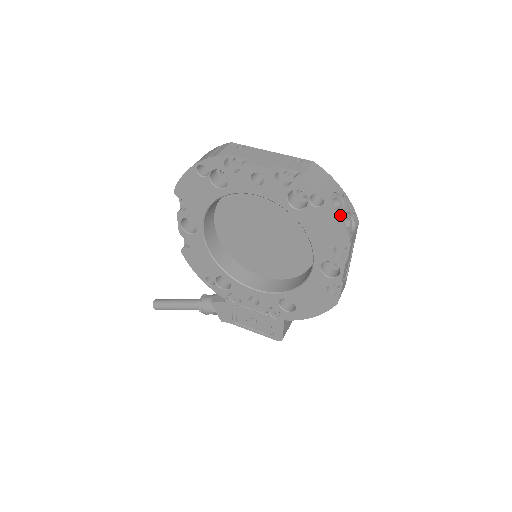
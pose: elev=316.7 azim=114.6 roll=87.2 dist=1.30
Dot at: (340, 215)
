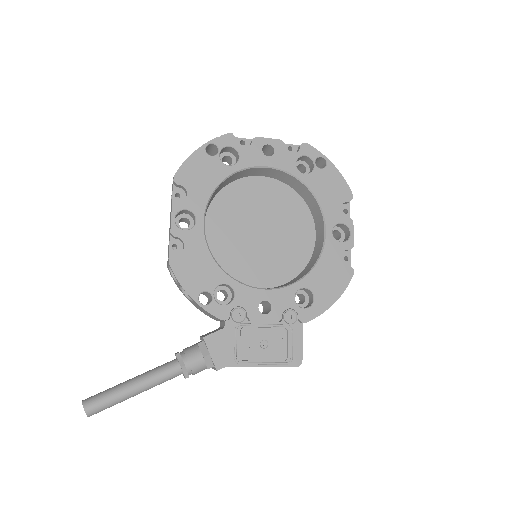
Dot at: (340, 174)
